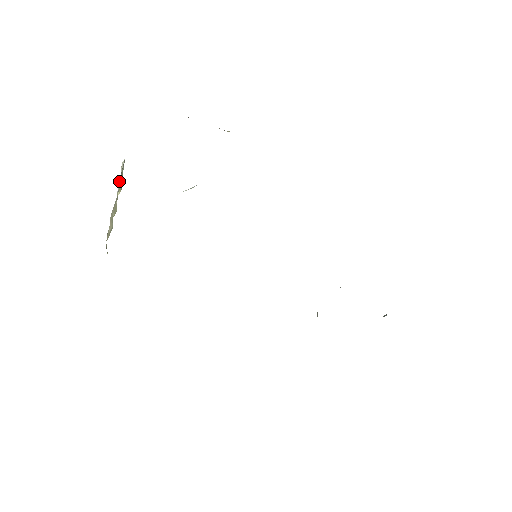
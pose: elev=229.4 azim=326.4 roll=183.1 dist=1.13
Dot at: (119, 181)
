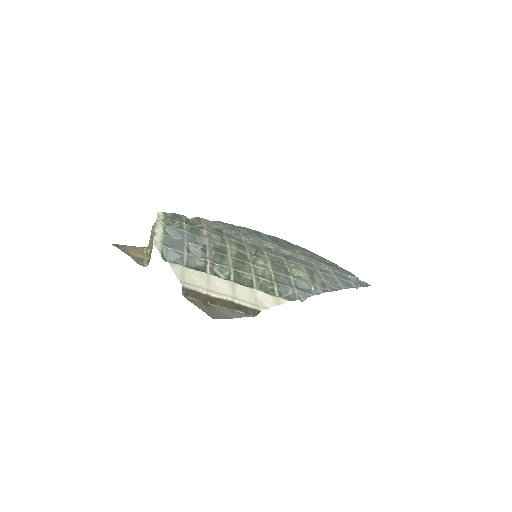
Dot at: (154, 234)
